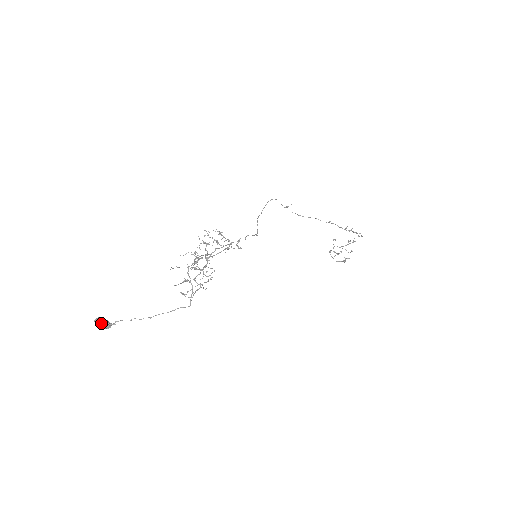
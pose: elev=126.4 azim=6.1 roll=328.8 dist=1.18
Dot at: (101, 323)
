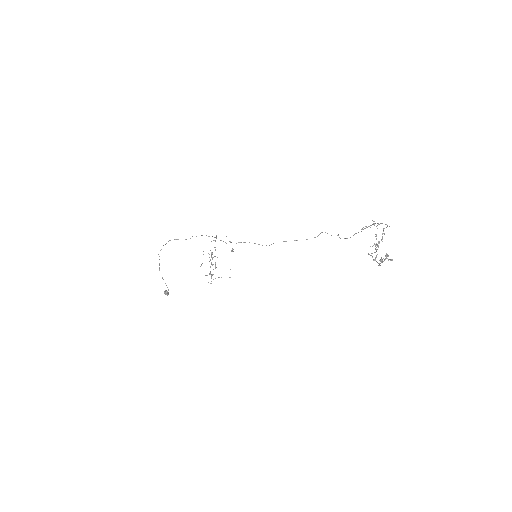
Dot at: (164, 291)
